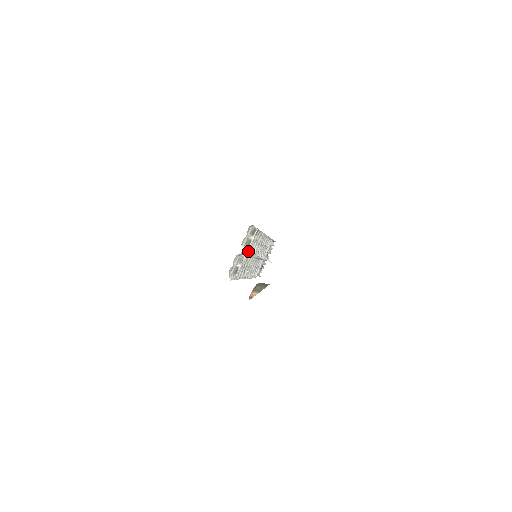
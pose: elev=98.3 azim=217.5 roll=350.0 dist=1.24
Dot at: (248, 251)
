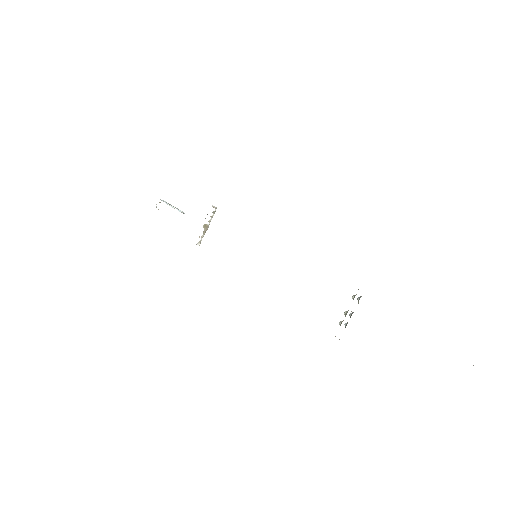
Dot at: occluded
